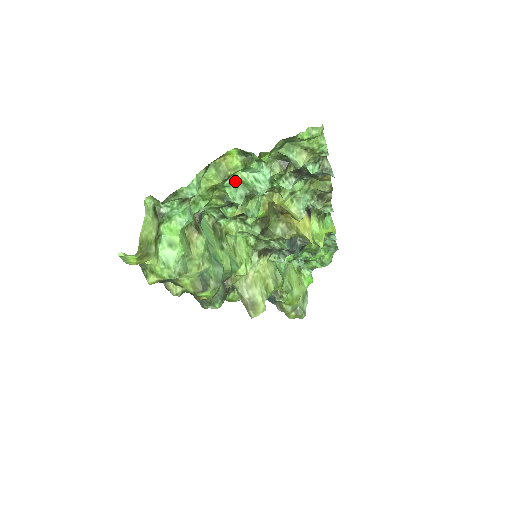
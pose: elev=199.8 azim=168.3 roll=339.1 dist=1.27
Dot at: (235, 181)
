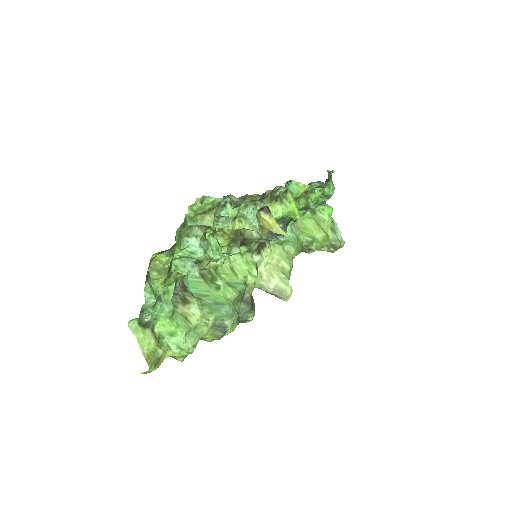
Dot at: (178, 261)
